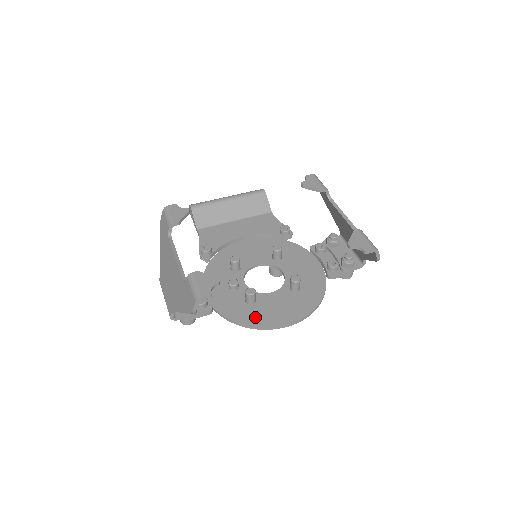
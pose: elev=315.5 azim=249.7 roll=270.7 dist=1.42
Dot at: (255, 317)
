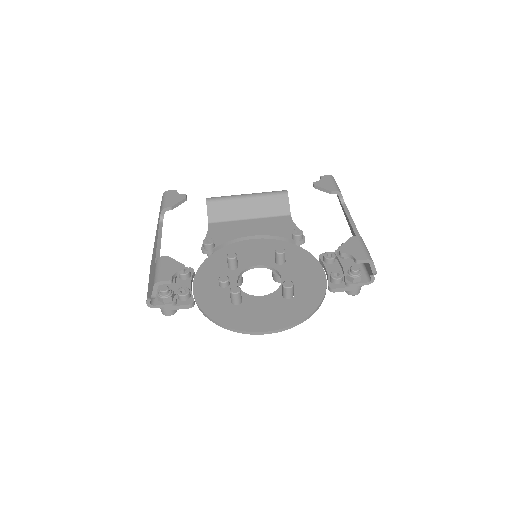
Dot at: (234, 318)
